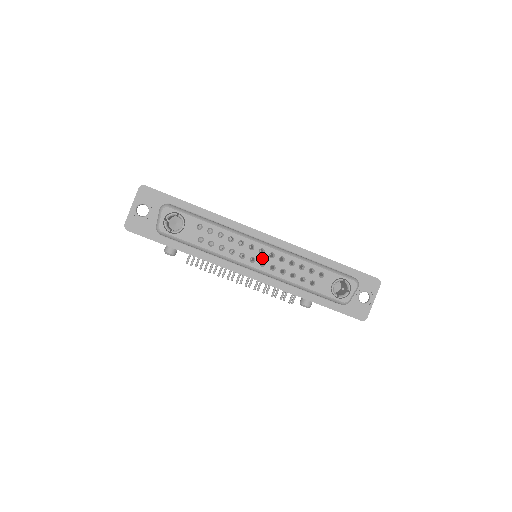
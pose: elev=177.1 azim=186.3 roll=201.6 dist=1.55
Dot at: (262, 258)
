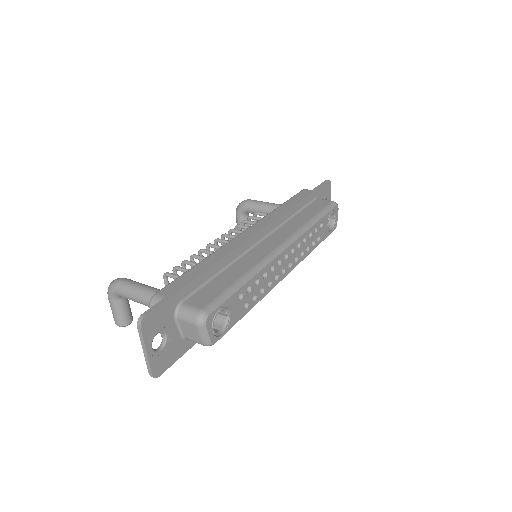
Dot at: (288, 261)
